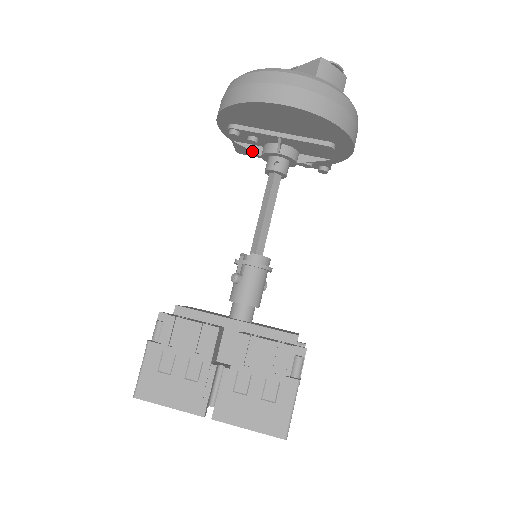
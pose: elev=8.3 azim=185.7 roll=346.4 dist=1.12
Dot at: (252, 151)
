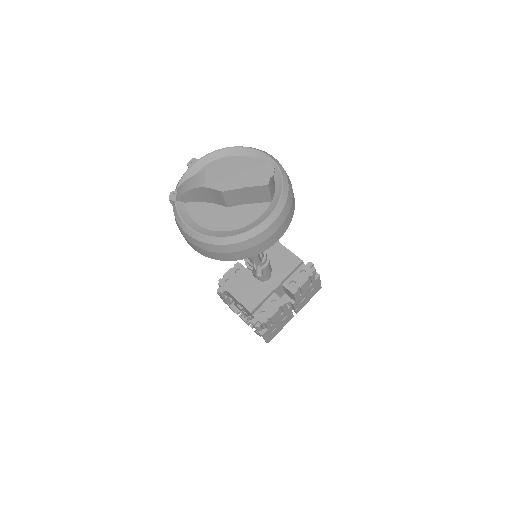
Dot at: occluded
